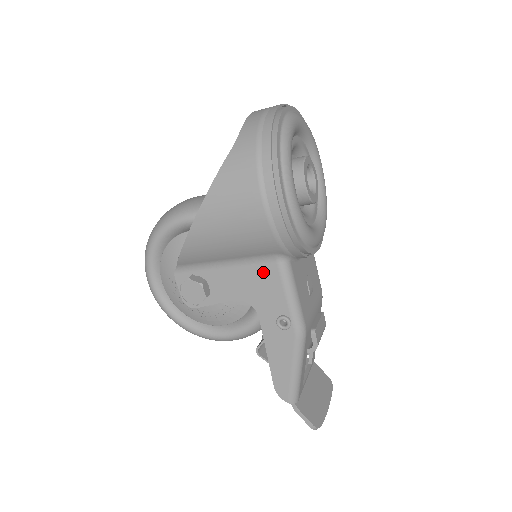
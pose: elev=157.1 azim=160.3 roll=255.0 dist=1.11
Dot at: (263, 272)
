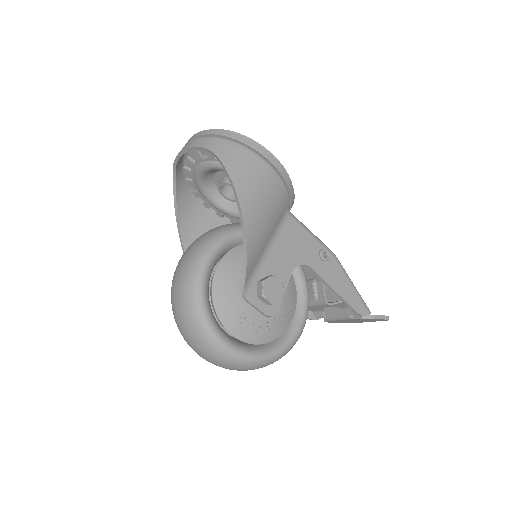
Dot at: (289, 231)
